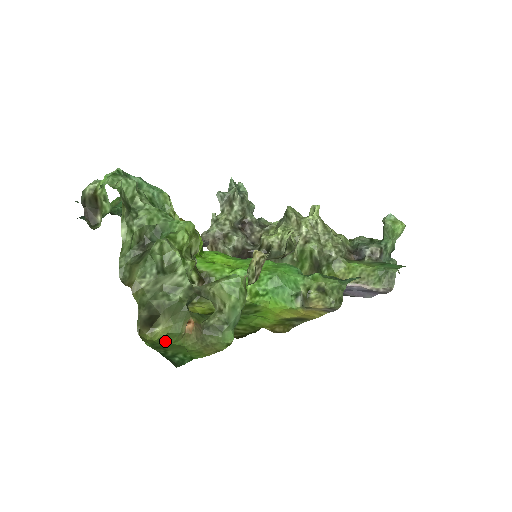
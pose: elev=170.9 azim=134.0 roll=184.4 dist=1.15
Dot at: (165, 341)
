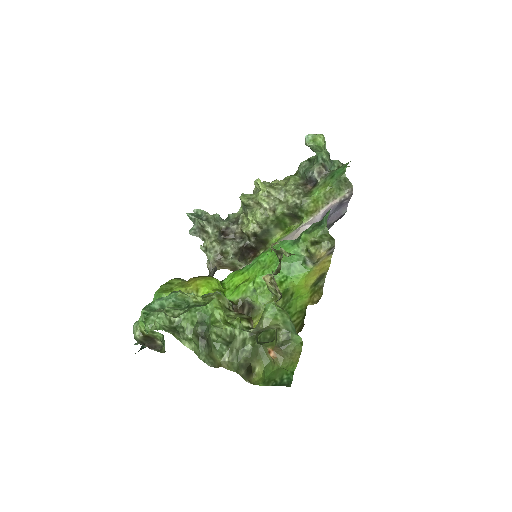
Dot at: (268, 374)
